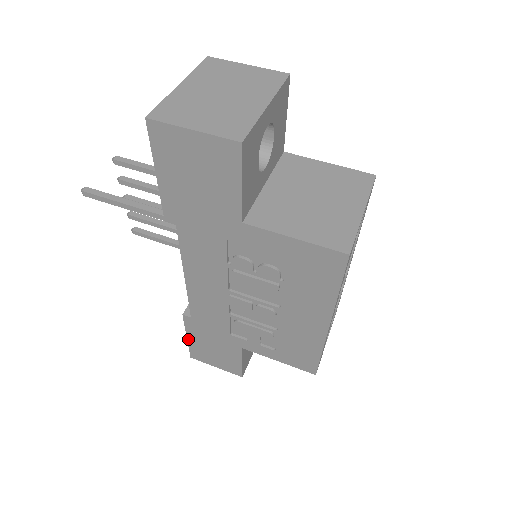
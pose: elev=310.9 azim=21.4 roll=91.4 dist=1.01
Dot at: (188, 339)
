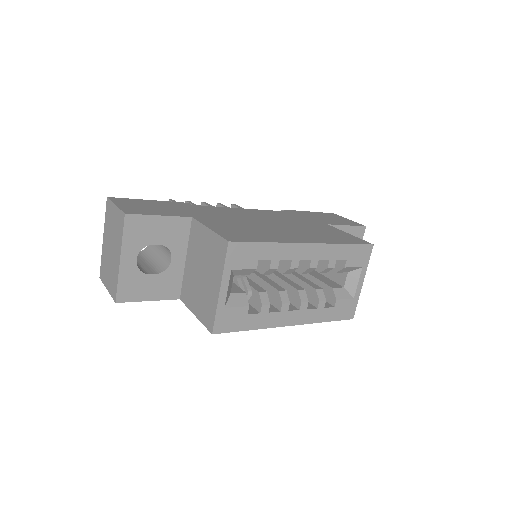
Dot at: occluded
